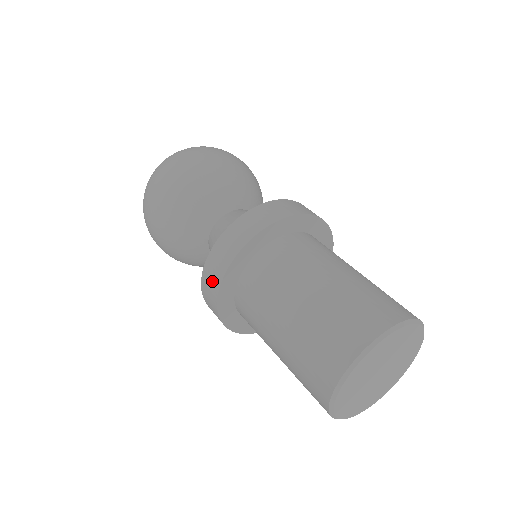
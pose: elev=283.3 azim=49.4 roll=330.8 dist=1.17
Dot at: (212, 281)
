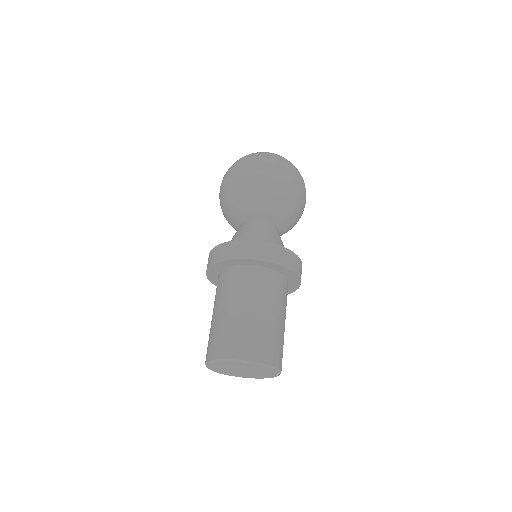
Dot at: (223, 253)
